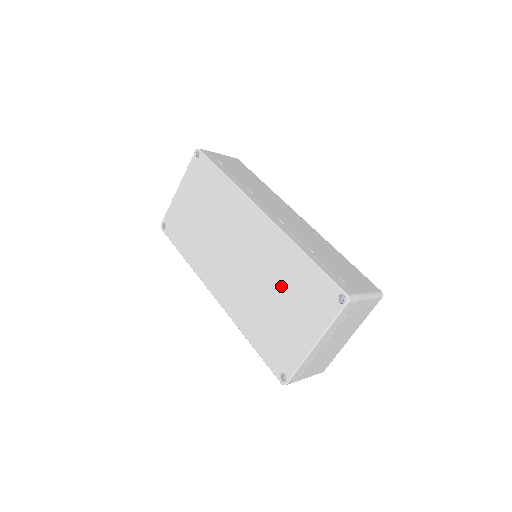
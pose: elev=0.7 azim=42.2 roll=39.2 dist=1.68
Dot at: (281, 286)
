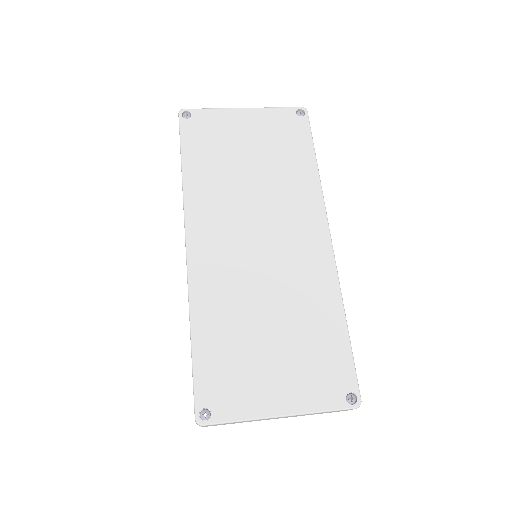
Dot at: (291, 322)
